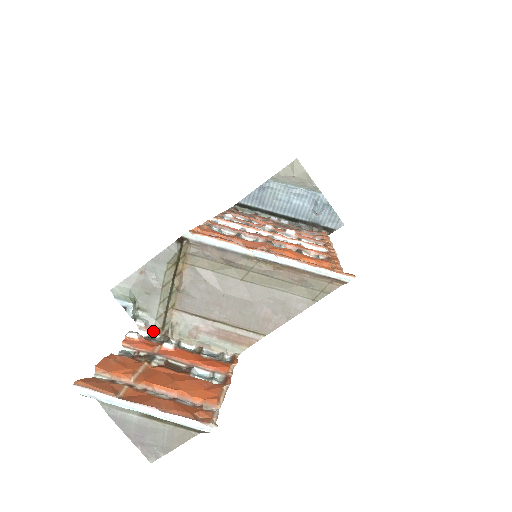
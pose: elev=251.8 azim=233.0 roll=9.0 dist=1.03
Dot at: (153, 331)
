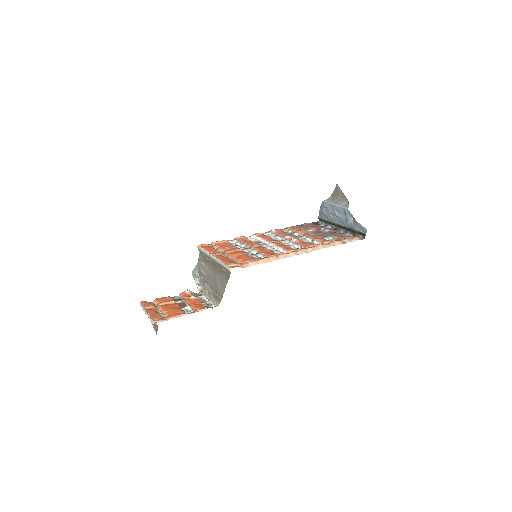
Dot at: (201, 291)
